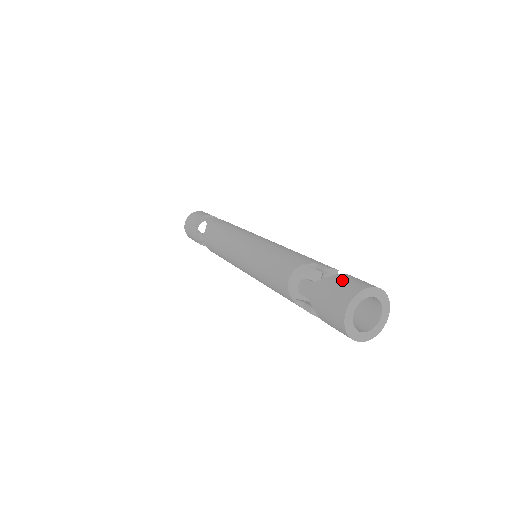
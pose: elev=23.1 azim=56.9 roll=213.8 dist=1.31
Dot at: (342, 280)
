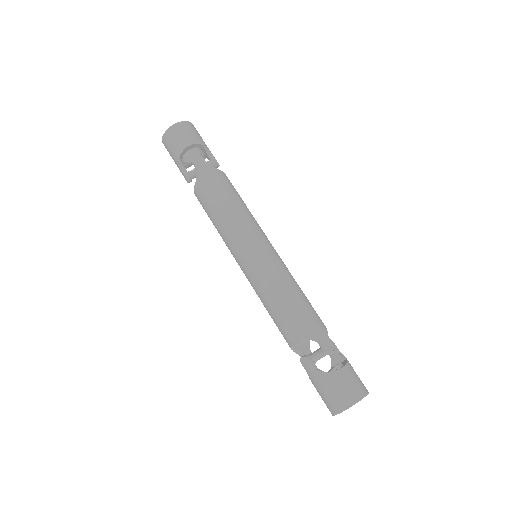
Dot at: (338, 384)
